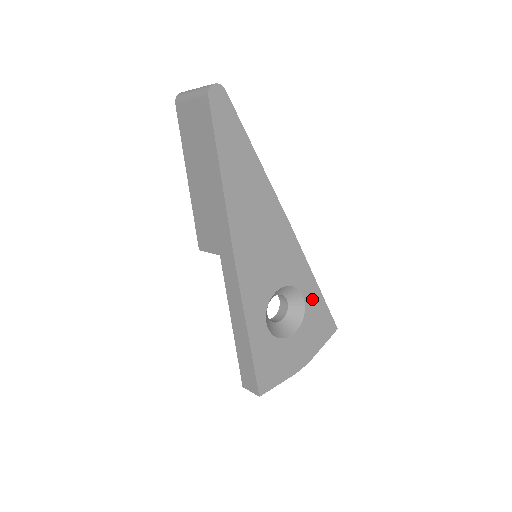
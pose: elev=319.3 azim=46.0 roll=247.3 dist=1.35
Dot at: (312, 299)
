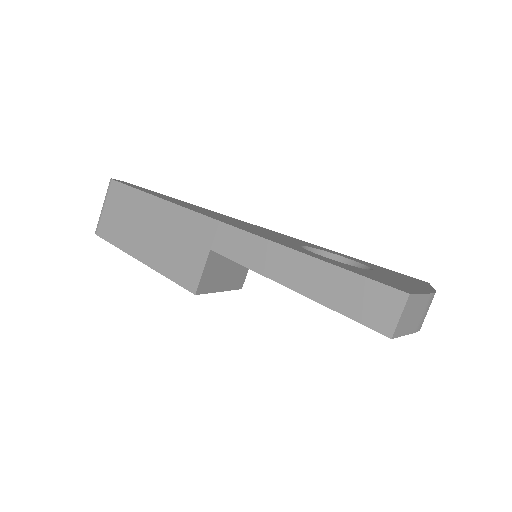
Dot at: occluded
